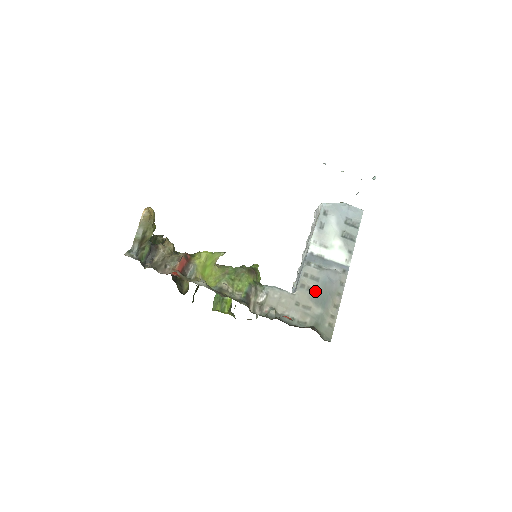
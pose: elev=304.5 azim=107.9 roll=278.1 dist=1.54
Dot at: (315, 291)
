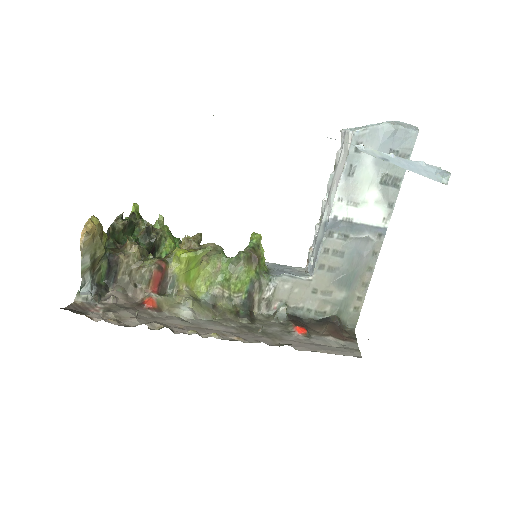
Dot at: (338, 270)
